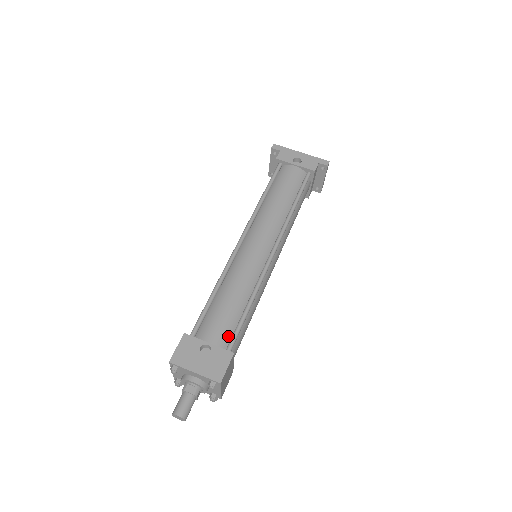
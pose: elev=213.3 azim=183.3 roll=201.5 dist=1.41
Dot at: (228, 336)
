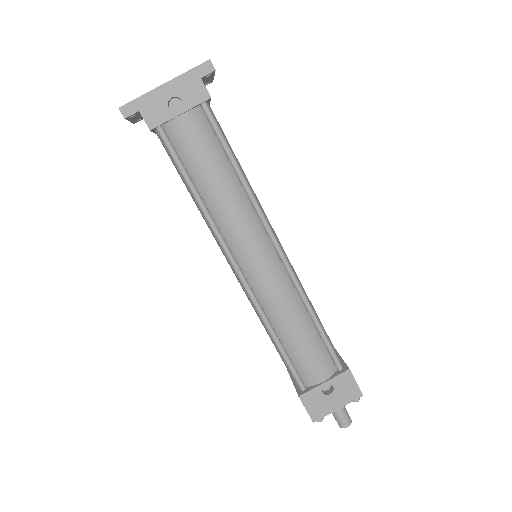
Dot at: (328, 359)
